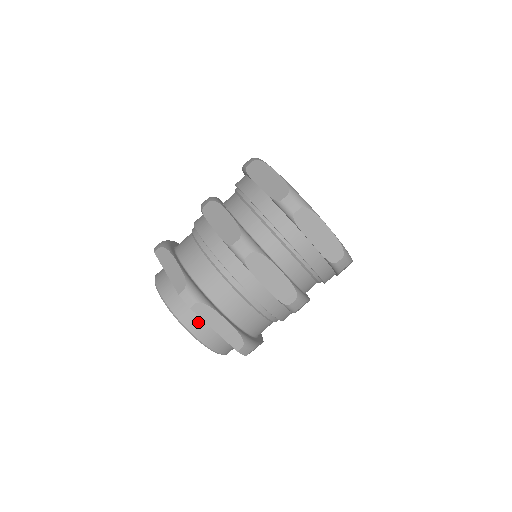
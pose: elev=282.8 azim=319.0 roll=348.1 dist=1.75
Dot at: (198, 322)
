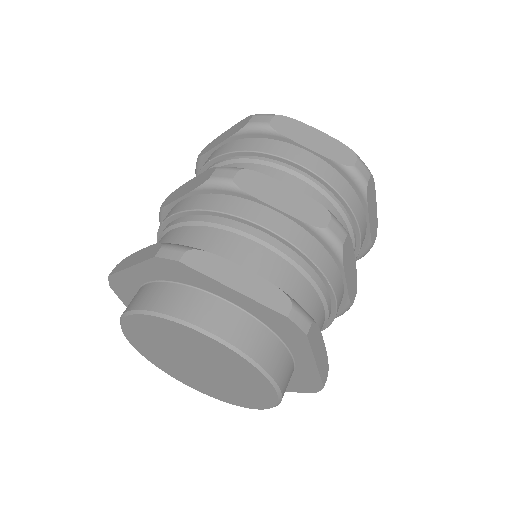
Dot at: (203, 306)
